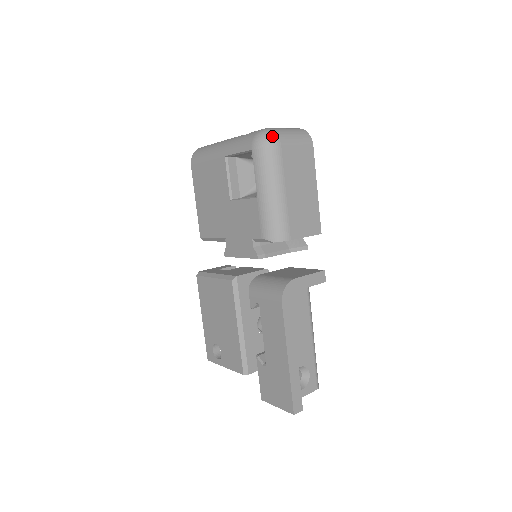
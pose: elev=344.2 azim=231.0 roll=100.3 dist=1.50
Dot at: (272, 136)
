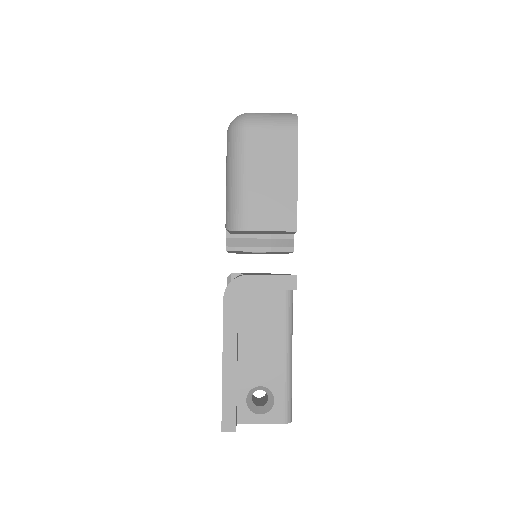
Dot at: (242, 118)
